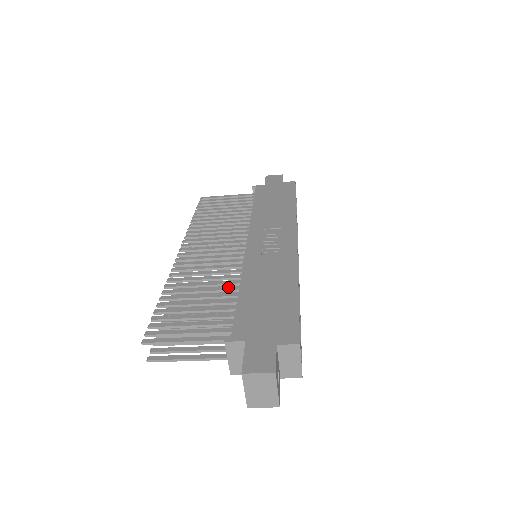
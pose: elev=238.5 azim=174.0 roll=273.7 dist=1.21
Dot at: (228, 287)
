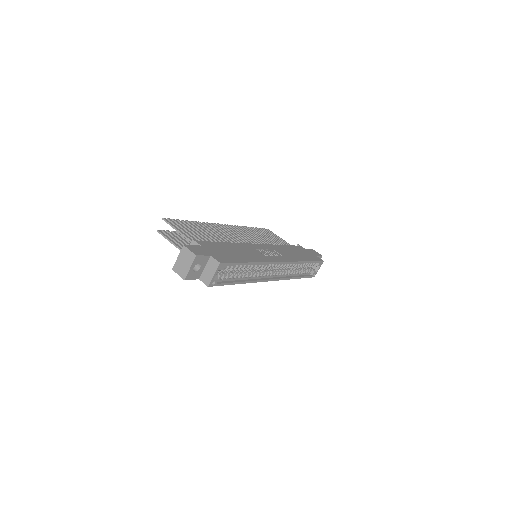
Dot at: occluded
